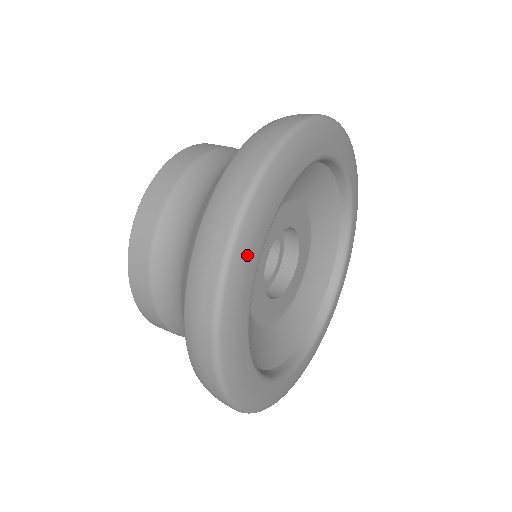
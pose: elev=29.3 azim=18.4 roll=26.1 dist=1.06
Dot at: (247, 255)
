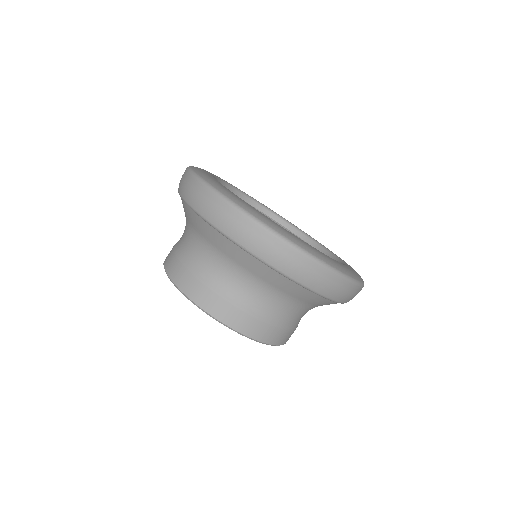
Dot at: (207, 176)
